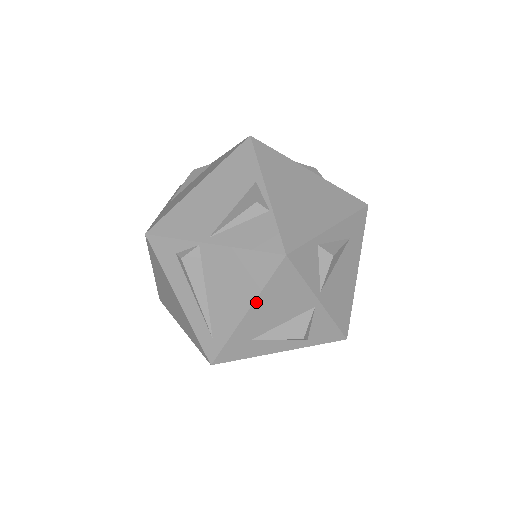
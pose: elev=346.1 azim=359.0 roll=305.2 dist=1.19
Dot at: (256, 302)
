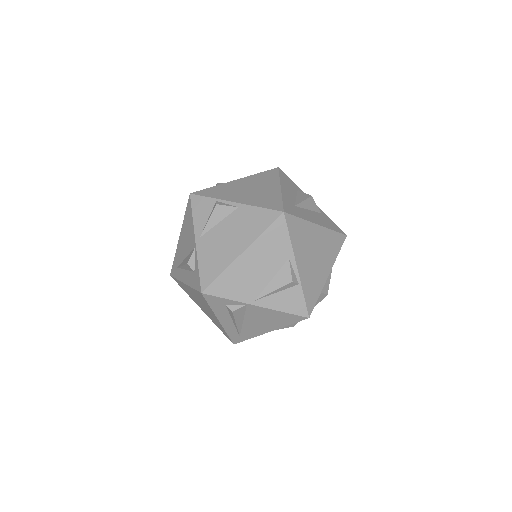
Dot at: occluded
